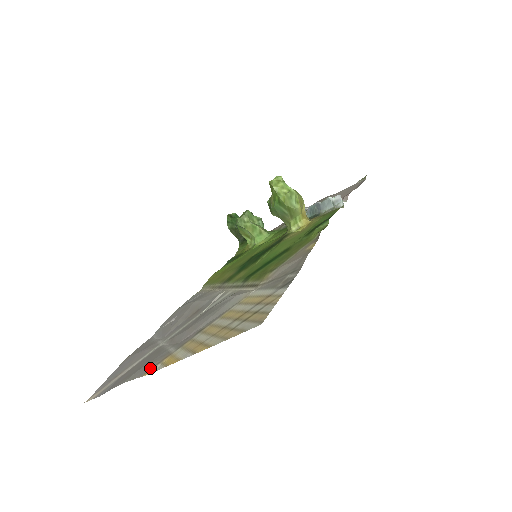
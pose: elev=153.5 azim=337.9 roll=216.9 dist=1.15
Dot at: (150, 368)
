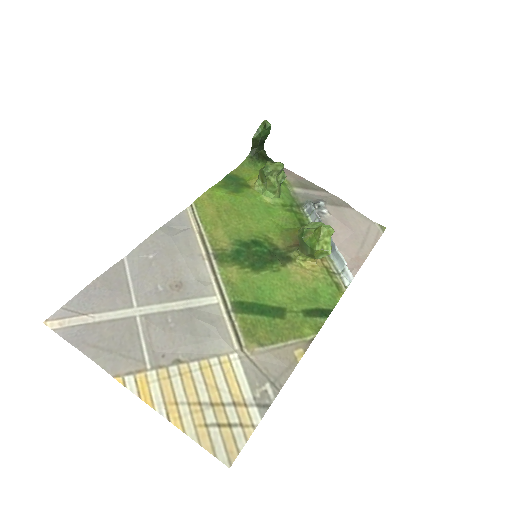
Dot at: (123, 372)
